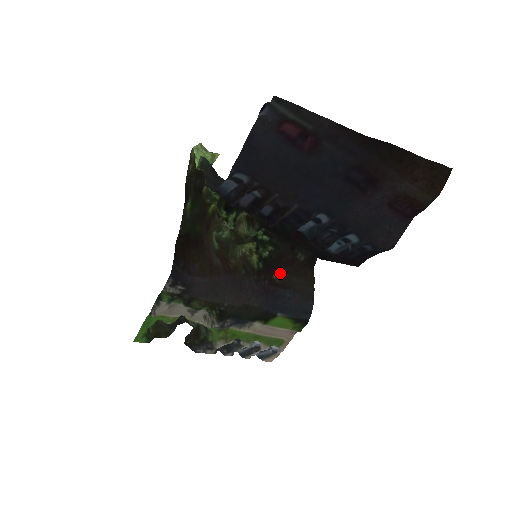
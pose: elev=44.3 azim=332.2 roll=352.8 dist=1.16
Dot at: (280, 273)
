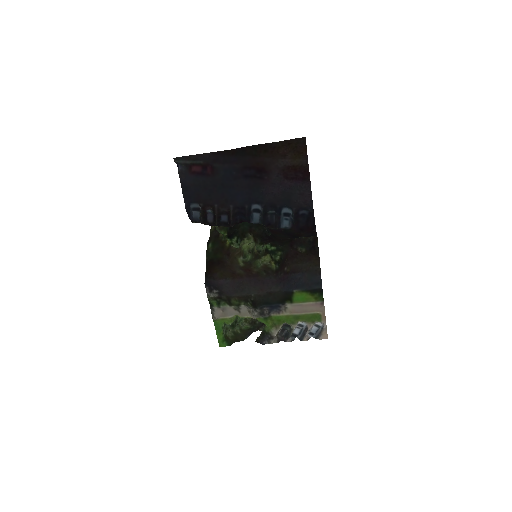
Dot at: (289, 265)
